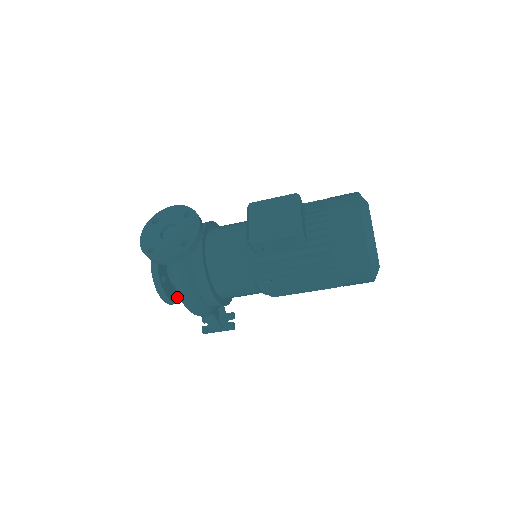
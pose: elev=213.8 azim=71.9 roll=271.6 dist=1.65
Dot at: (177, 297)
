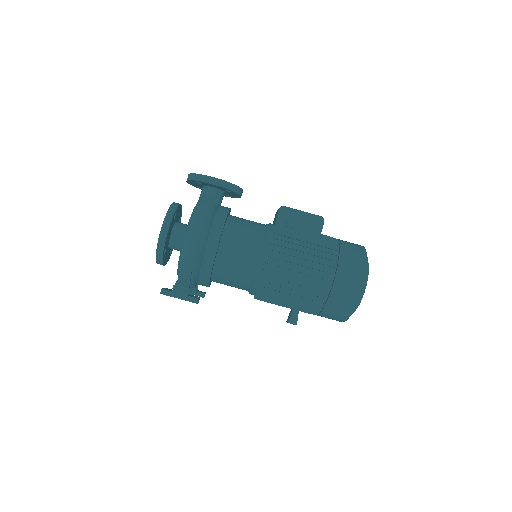
Dot at: (166, 246)
